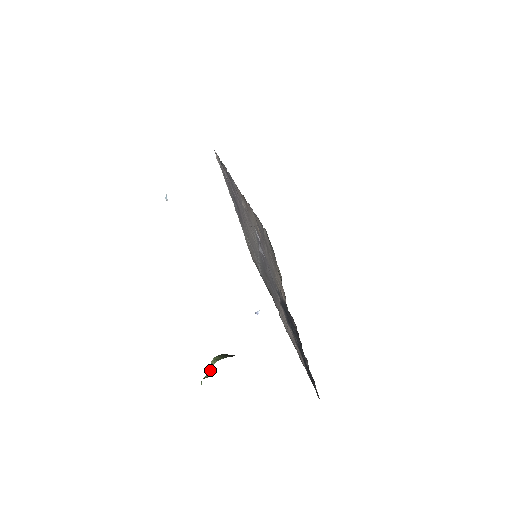
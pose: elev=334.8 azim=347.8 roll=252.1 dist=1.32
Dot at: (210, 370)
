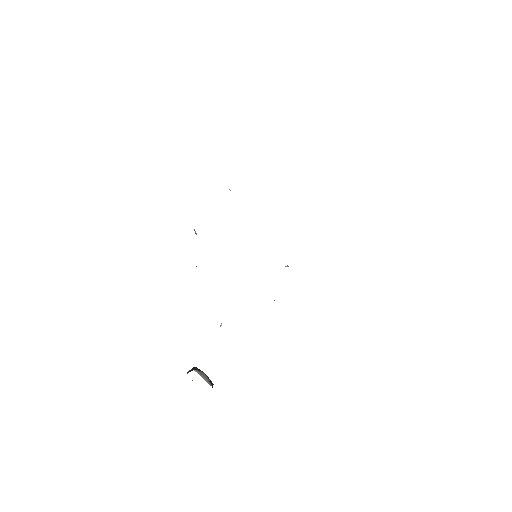
Dot at: occluded
